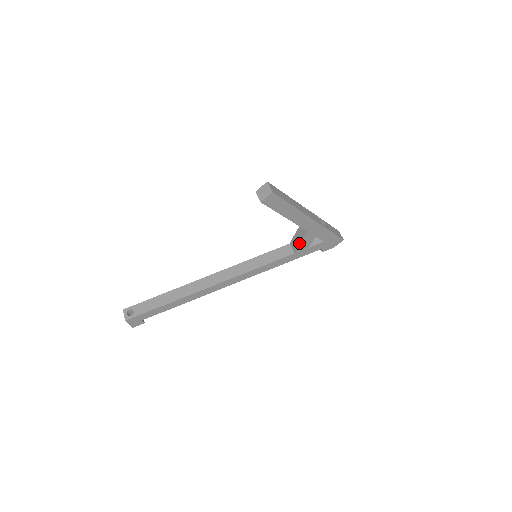
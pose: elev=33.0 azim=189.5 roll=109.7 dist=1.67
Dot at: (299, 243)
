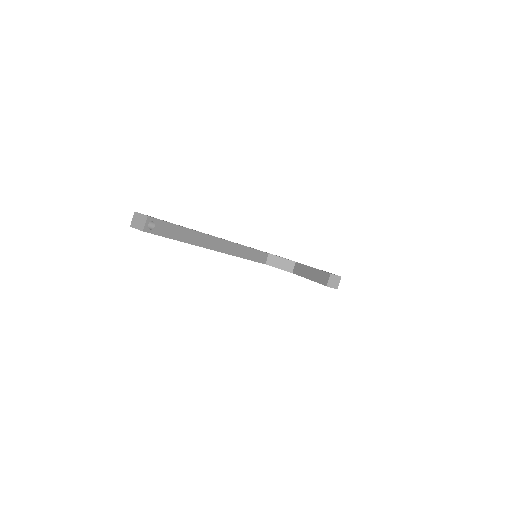
Dot at: (277, 267)
